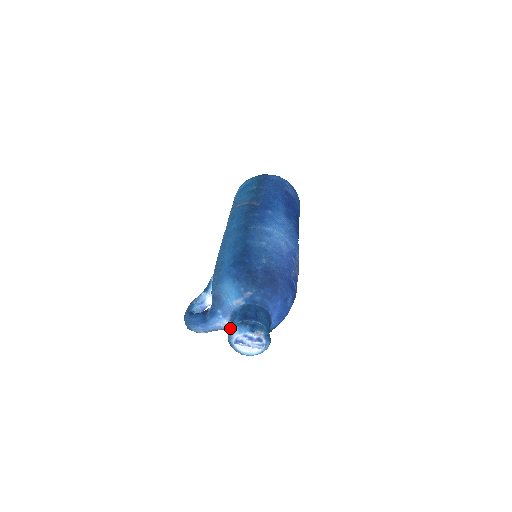
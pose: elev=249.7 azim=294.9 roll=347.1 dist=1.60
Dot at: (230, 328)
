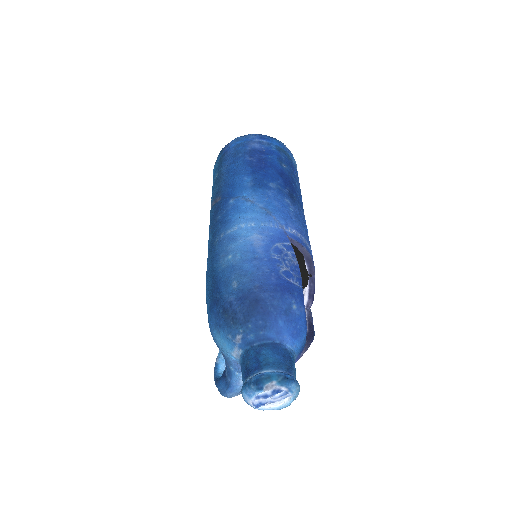
Dot at: occluded
